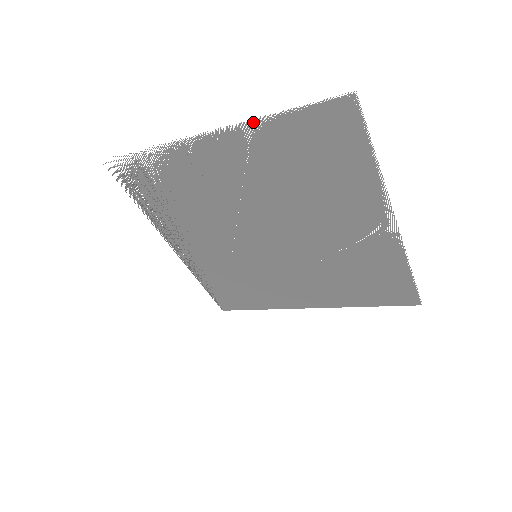
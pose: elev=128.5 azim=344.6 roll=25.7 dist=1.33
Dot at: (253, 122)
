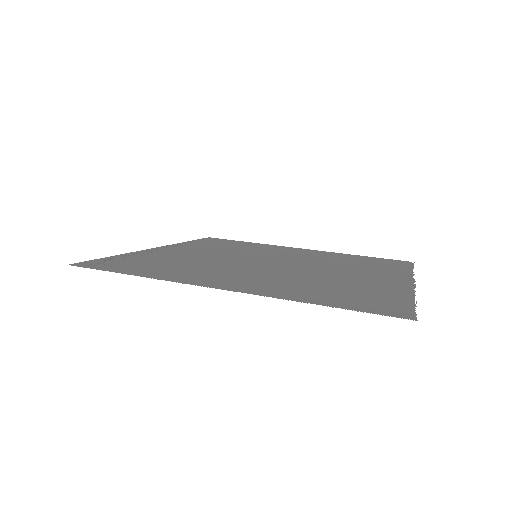
Dot at: (281, 298)
